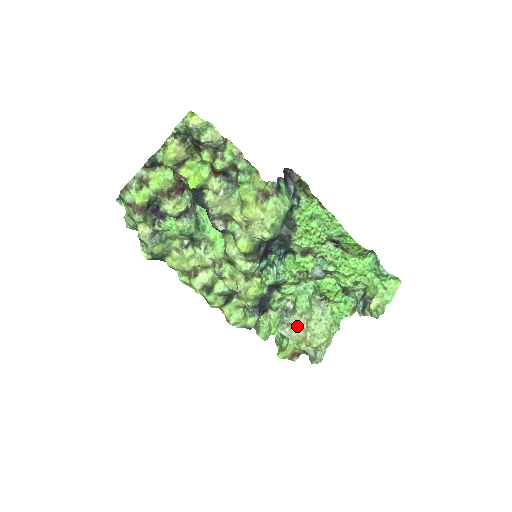
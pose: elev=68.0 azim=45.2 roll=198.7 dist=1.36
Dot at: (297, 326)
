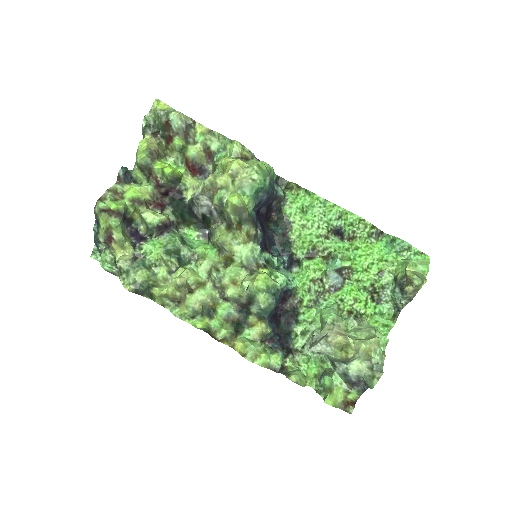
Dot at: (333, 333)
